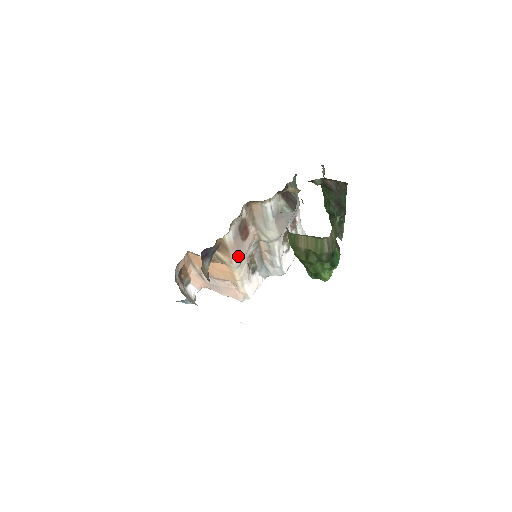
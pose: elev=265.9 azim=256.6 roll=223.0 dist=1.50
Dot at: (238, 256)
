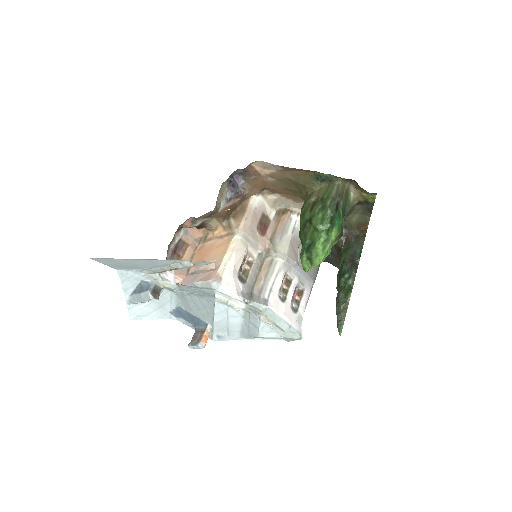
Dot at: (247, 226)
